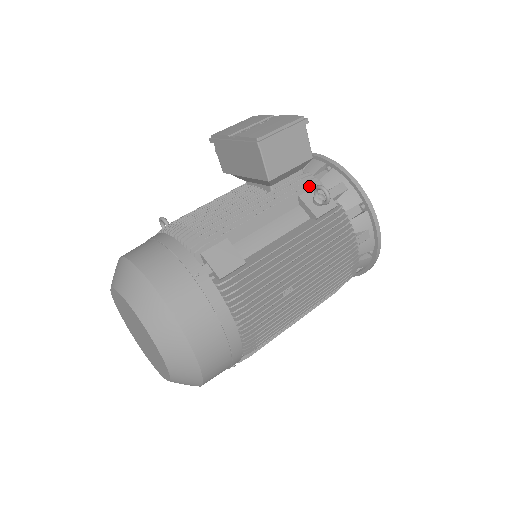
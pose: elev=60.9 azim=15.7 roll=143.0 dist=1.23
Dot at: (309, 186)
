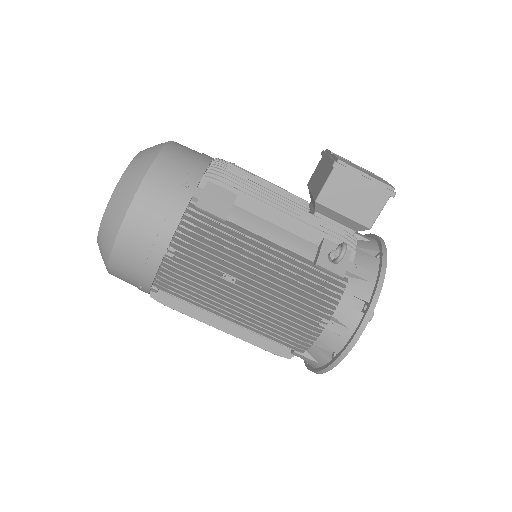
Dot at: (342, 242)
